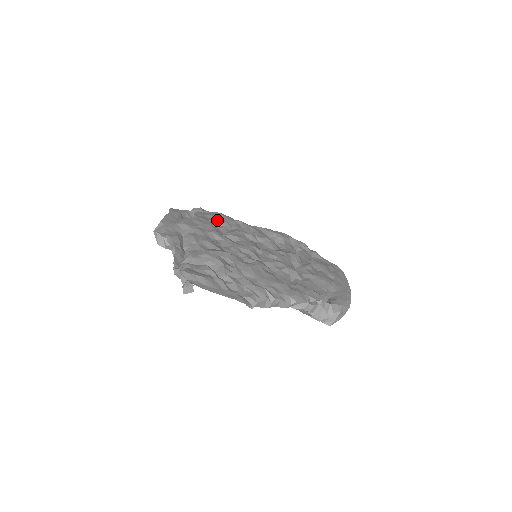
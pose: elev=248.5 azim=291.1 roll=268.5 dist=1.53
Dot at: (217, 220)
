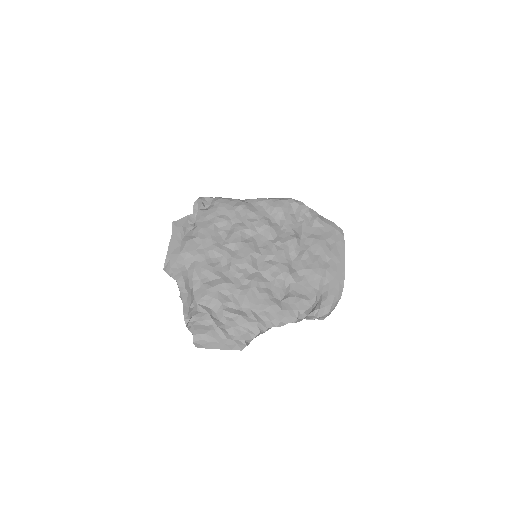
Dot at: (216, 221)
